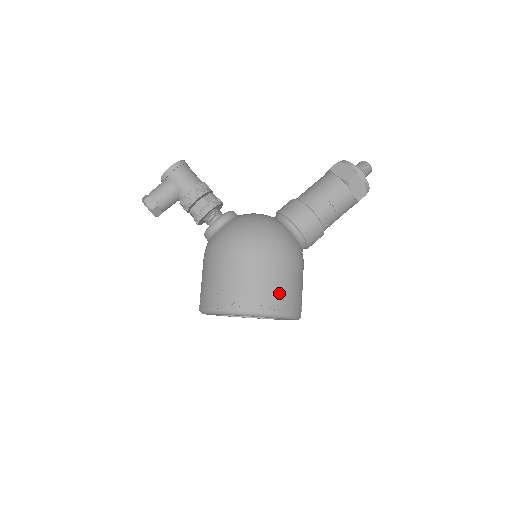
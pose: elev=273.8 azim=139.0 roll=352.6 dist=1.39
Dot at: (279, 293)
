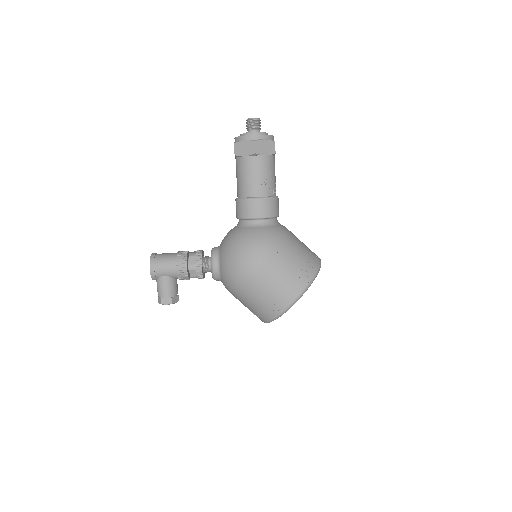
Dot at: (295, 274)
